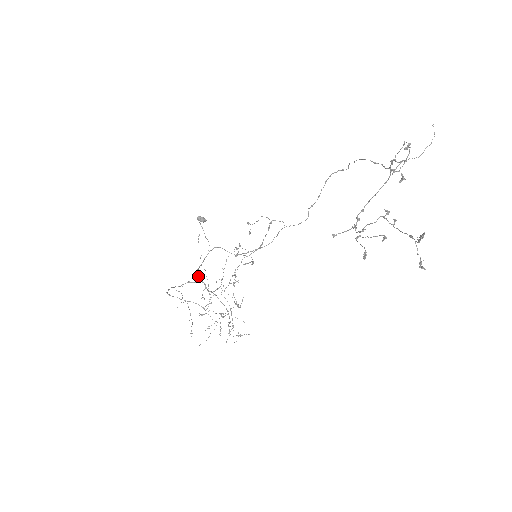
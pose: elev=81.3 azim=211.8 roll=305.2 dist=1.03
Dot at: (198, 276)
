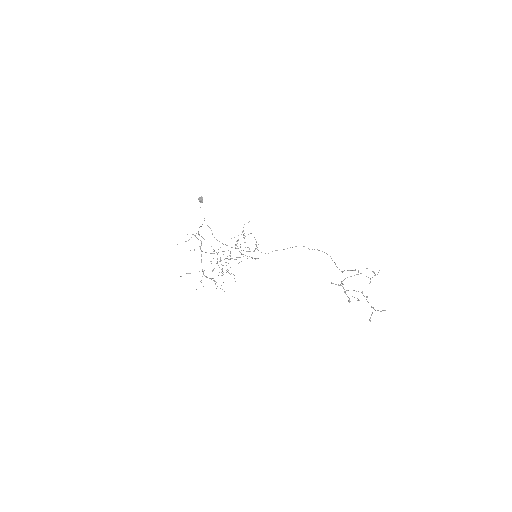
Dot at: occluded
